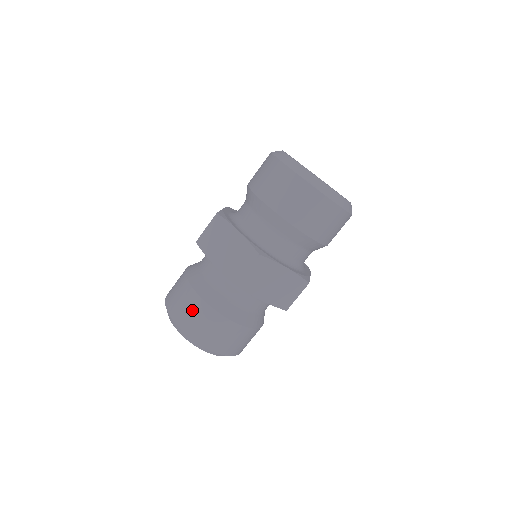
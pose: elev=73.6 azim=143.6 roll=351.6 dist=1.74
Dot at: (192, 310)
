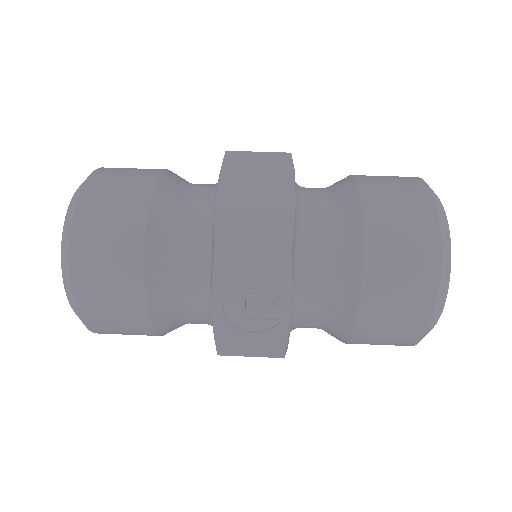
Dot at: occluded
